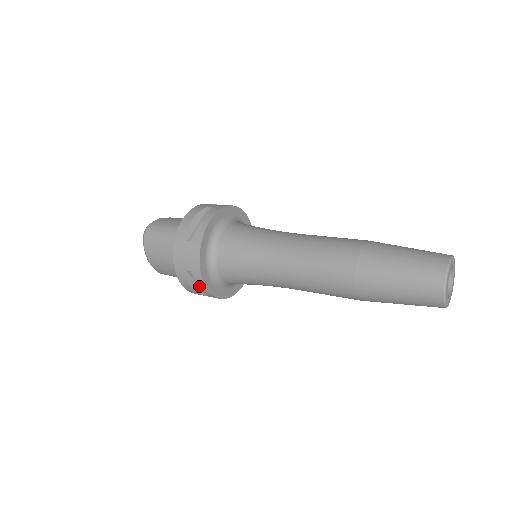
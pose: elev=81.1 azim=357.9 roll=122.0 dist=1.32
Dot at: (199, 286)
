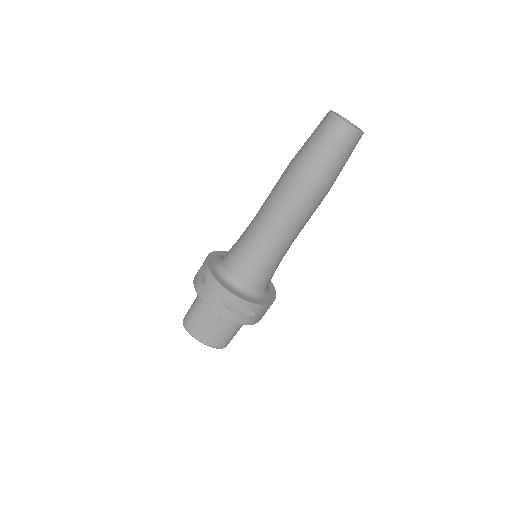
Dot at: (237, 304)
